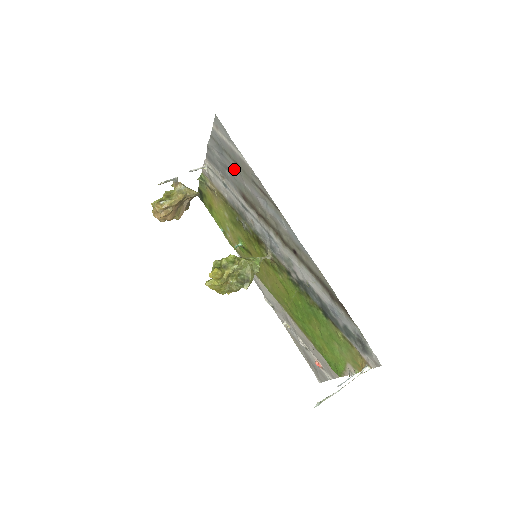
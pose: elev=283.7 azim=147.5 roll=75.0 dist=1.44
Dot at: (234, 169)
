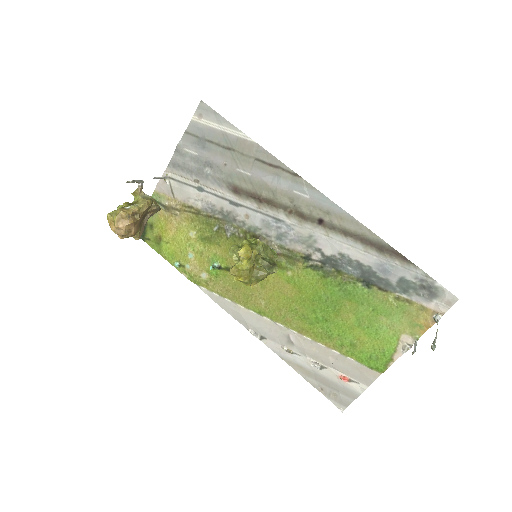
Dot at: (223, 158)
